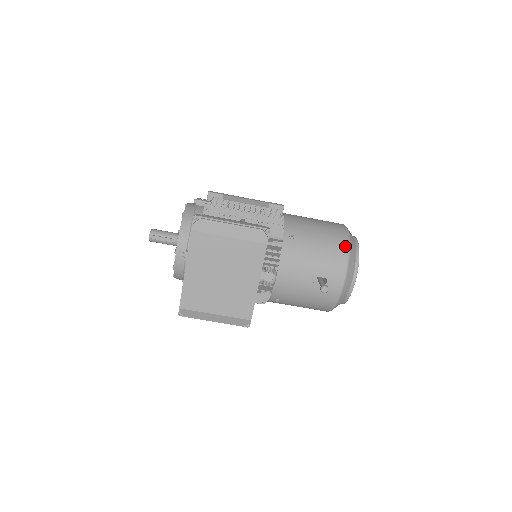
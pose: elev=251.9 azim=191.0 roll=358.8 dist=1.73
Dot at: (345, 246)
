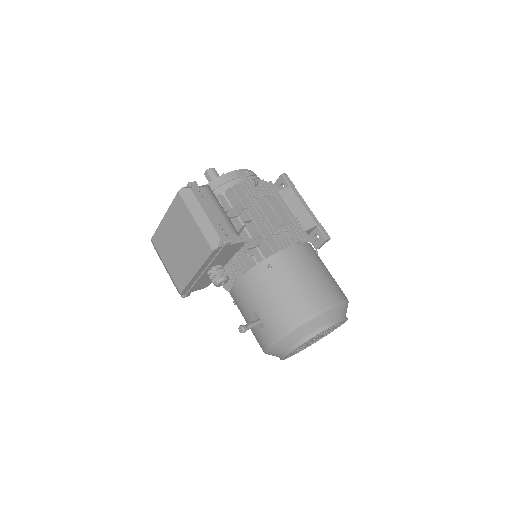
Dot at: (302, 317)
